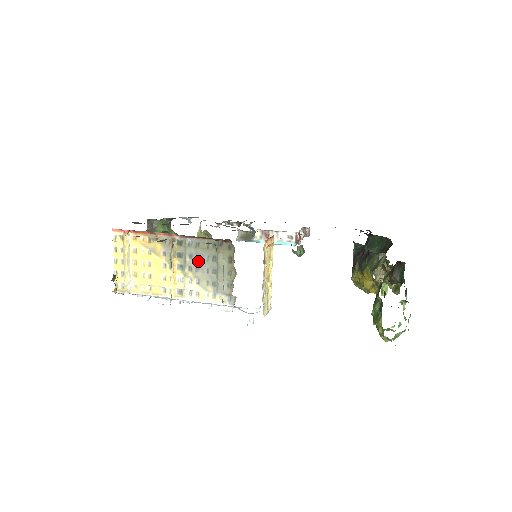
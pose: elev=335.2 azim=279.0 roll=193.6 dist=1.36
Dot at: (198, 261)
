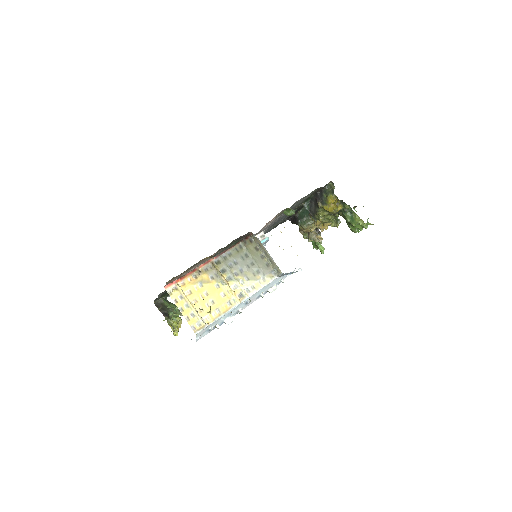
Dot at: (238, 265)
